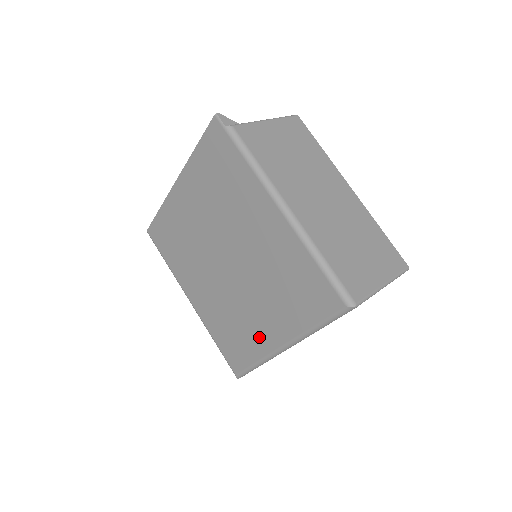
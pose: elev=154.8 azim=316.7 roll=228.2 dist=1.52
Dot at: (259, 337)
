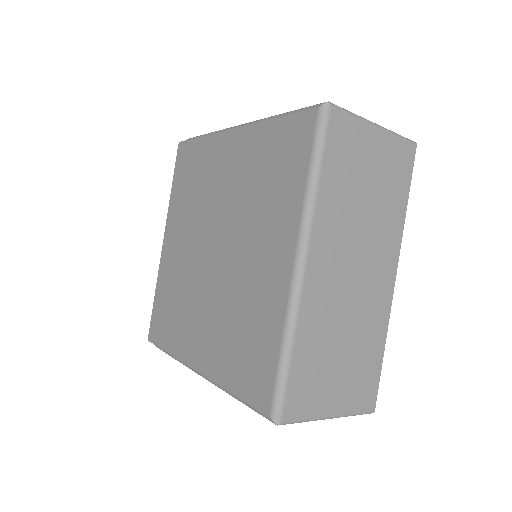
Dot at: (269, 292)
